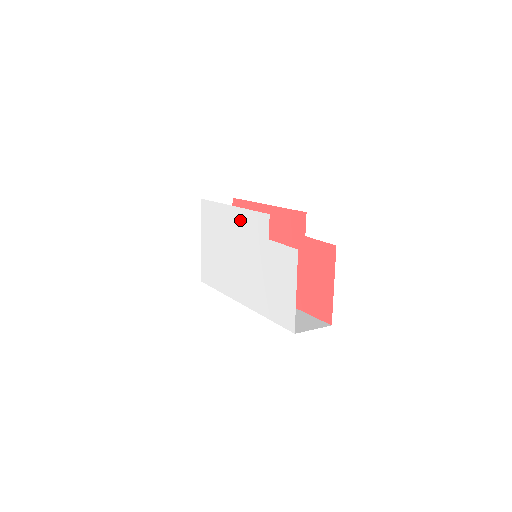
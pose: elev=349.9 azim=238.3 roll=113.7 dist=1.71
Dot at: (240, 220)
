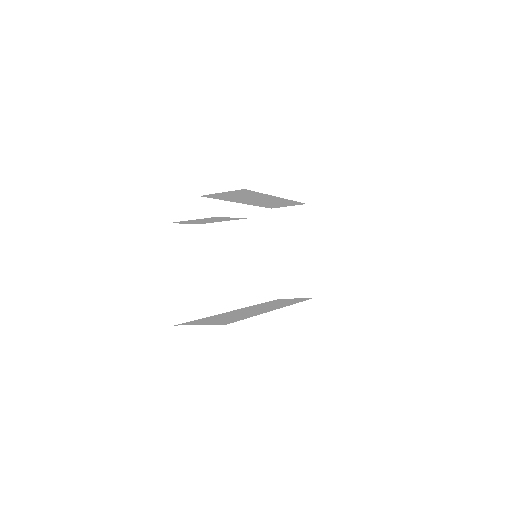
Dot at: occluded
